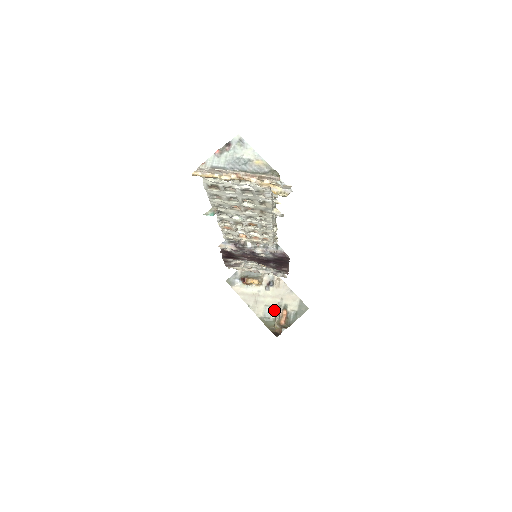
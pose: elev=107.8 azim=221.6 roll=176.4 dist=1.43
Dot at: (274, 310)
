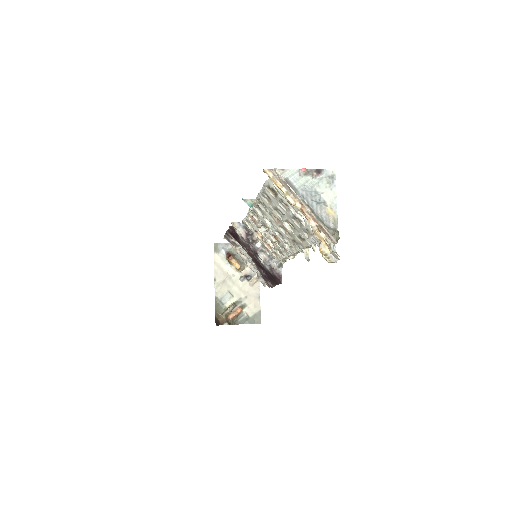
Dot at: (232, 301)
